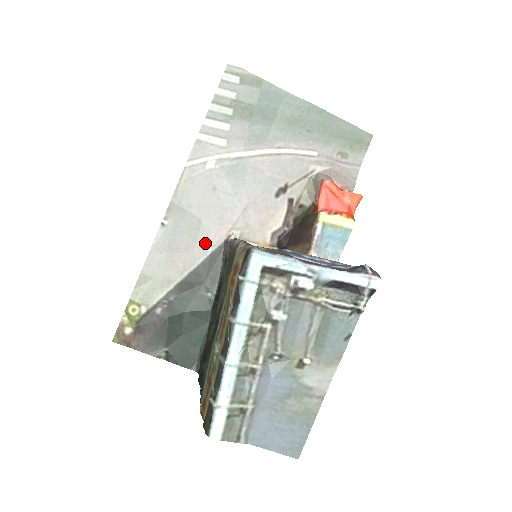
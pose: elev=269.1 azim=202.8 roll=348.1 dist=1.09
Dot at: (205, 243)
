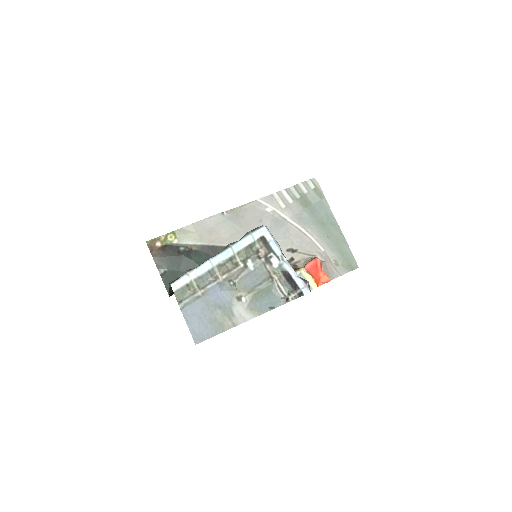
Dot at: (234, 239)
